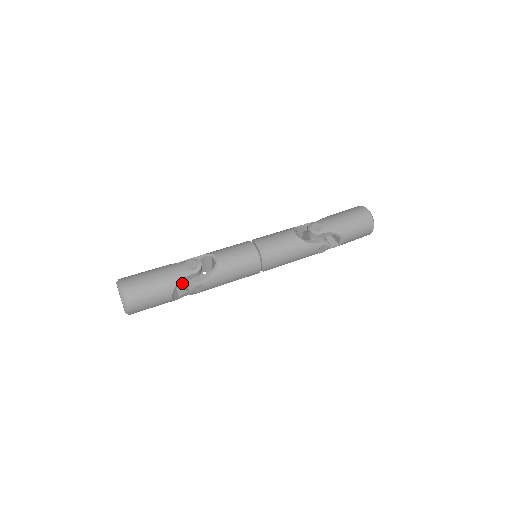
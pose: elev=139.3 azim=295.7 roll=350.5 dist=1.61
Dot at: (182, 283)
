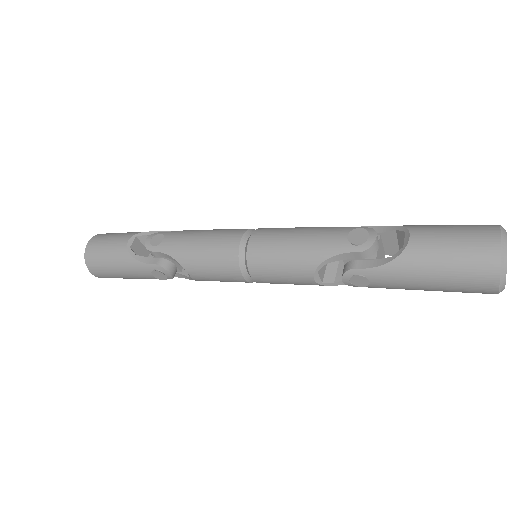
Dot at: occluded
